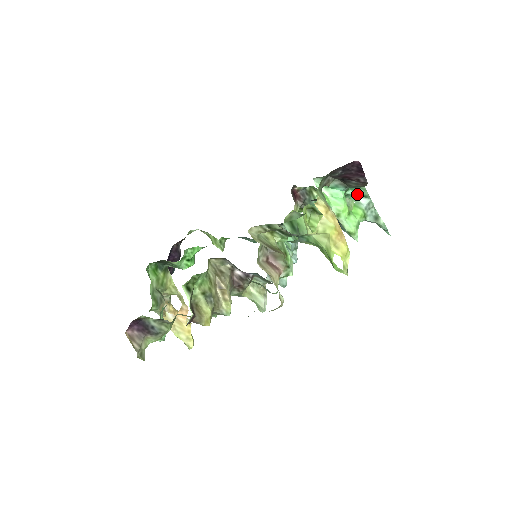
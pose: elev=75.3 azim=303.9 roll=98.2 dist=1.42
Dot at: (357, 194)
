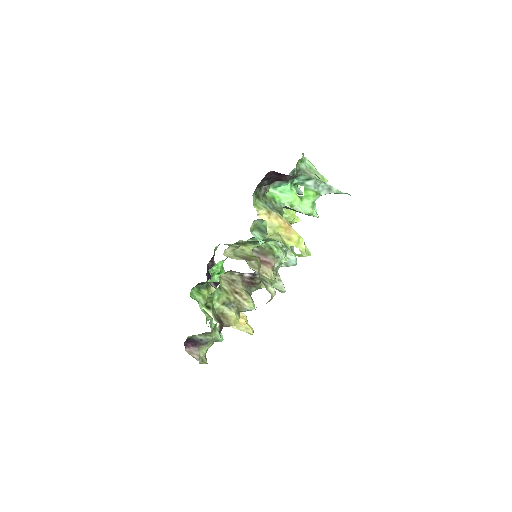
Dot at: (302, 180)
